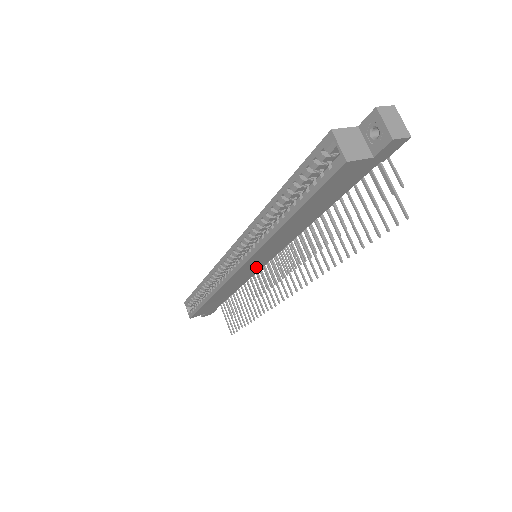
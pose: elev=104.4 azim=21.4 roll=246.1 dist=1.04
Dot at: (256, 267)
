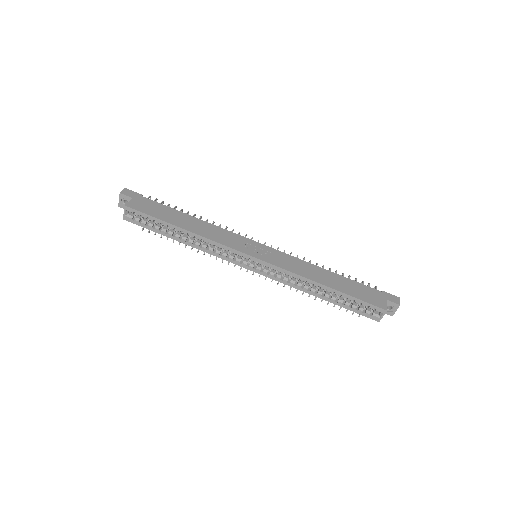
Dot at: occluded
